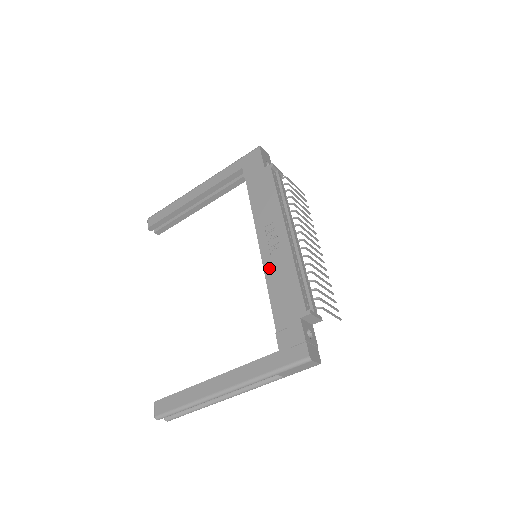
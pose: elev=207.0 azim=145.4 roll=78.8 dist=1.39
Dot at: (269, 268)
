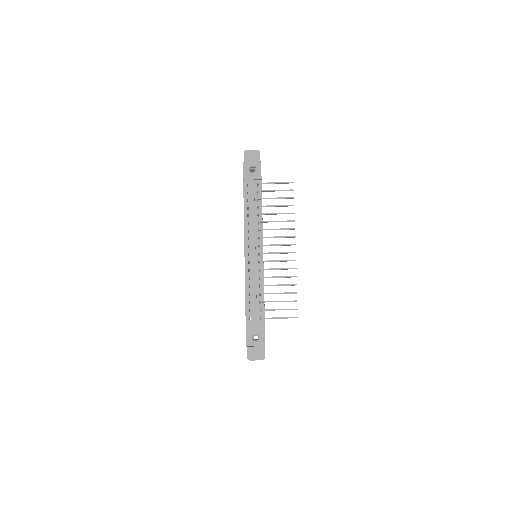
Dot at: occluded
